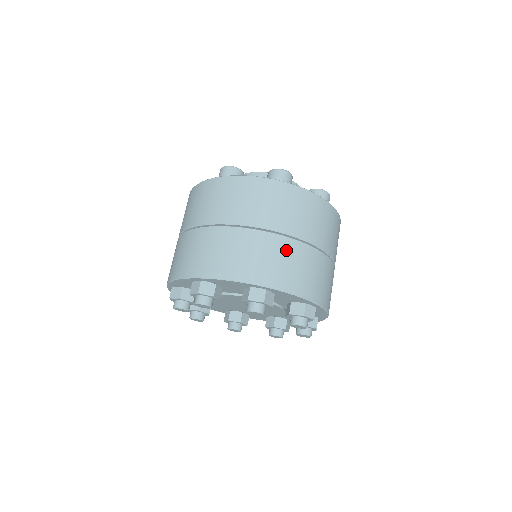
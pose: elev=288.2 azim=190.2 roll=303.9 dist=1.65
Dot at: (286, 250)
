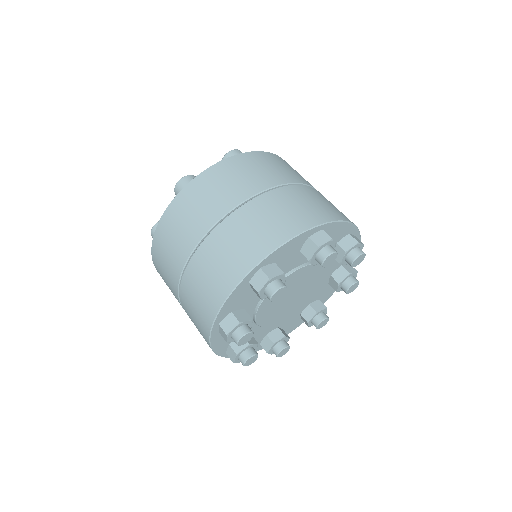
Dot at: (303, 193)
